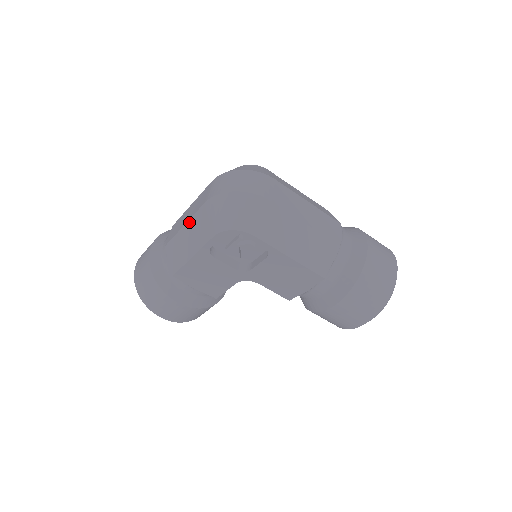
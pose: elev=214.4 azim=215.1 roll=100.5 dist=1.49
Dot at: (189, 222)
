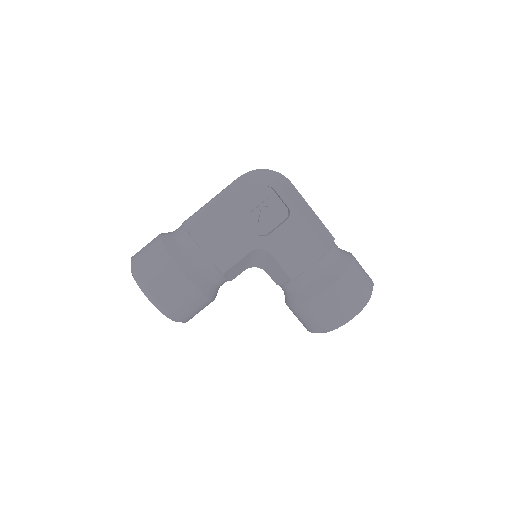
Dot at: (219, 195)
